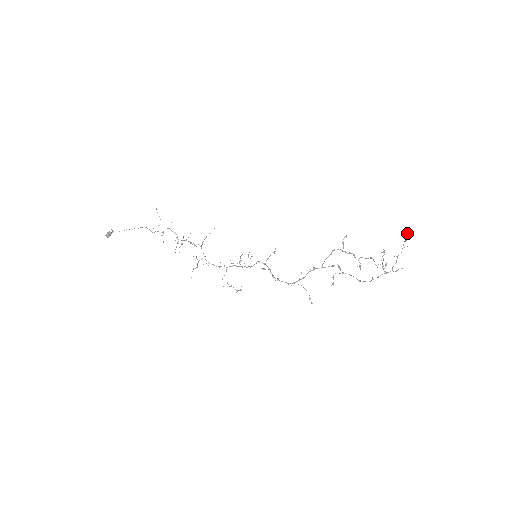
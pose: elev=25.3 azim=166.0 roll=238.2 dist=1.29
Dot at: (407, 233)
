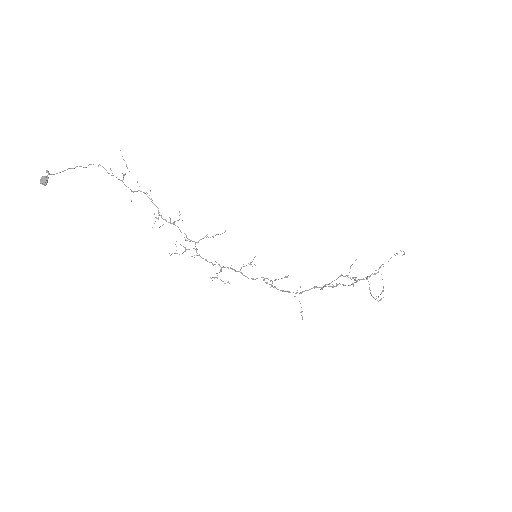
Dot at: (404, 252)
